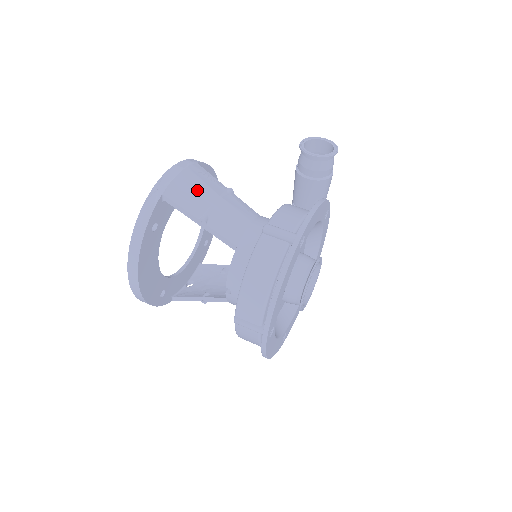
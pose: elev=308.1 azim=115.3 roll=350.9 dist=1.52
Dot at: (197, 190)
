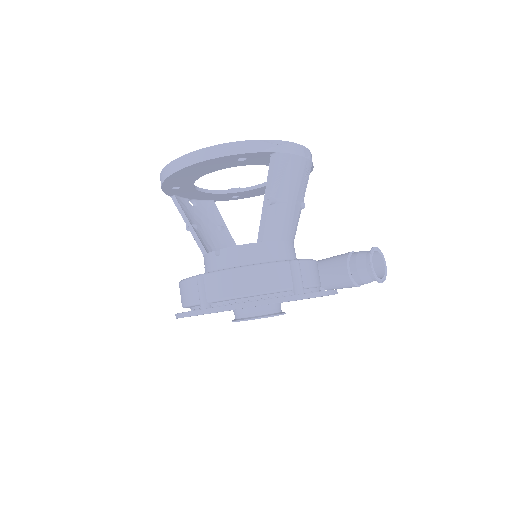
Dot at: (293, 180)
